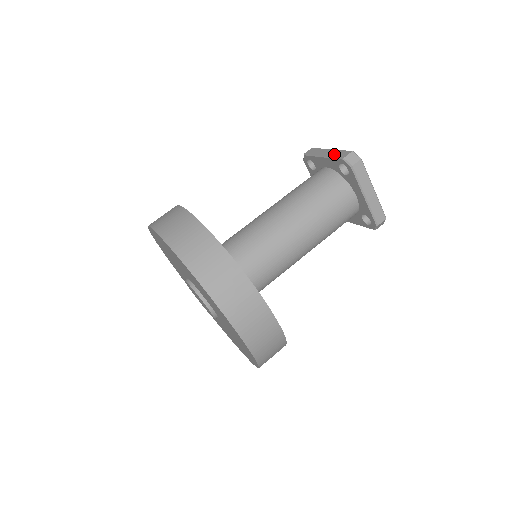
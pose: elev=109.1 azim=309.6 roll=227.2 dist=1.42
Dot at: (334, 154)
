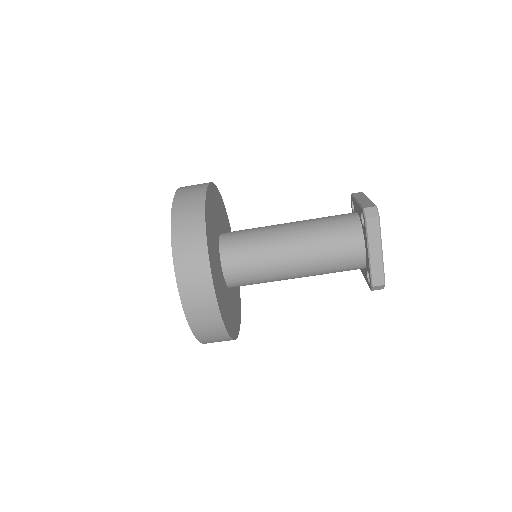
Dot at: (364, 202)
